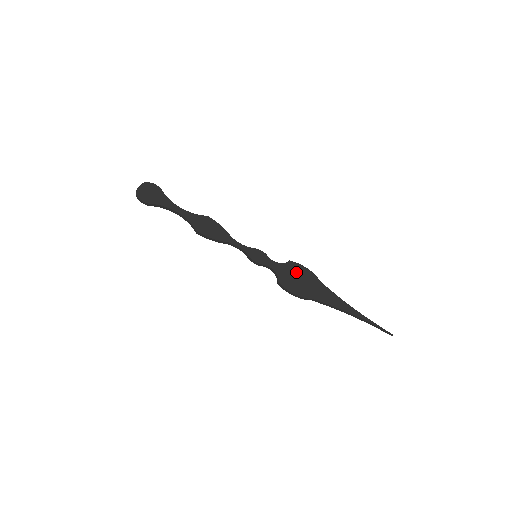
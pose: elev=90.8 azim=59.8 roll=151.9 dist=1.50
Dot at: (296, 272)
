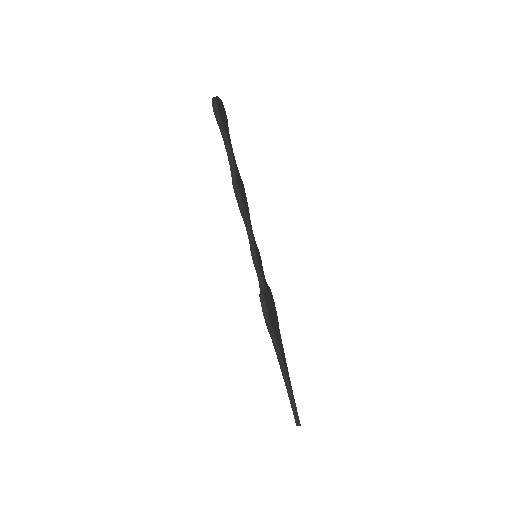
Dot at: (271, 301)
